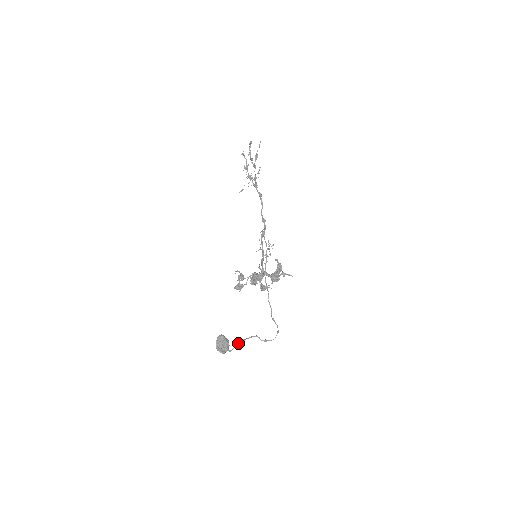
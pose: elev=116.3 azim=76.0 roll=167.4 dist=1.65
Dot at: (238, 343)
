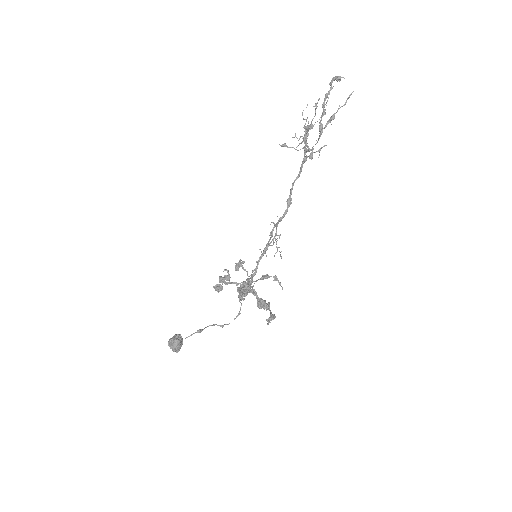
Dot at: (192, 334)
